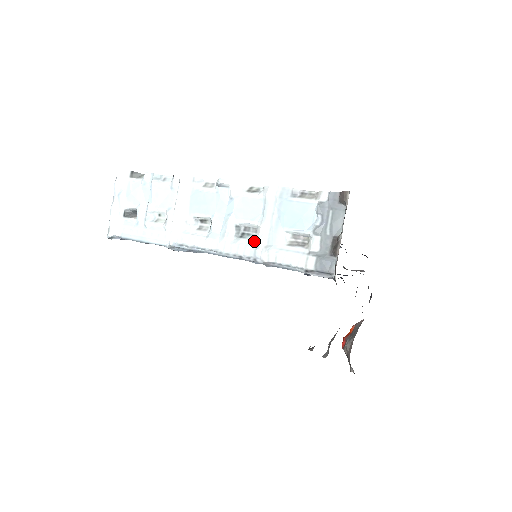
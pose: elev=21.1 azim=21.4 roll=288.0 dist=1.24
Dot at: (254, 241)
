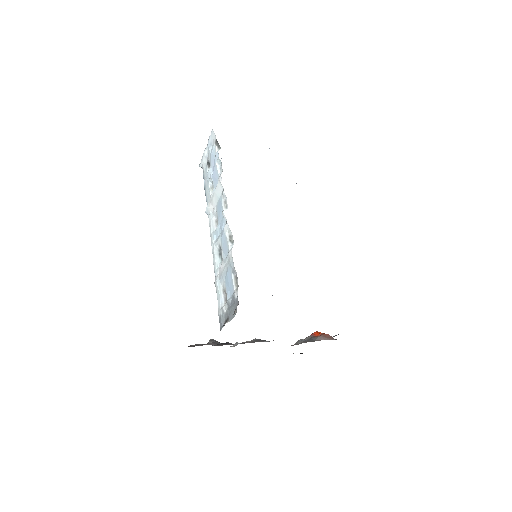
Dot at: (219, 265)
